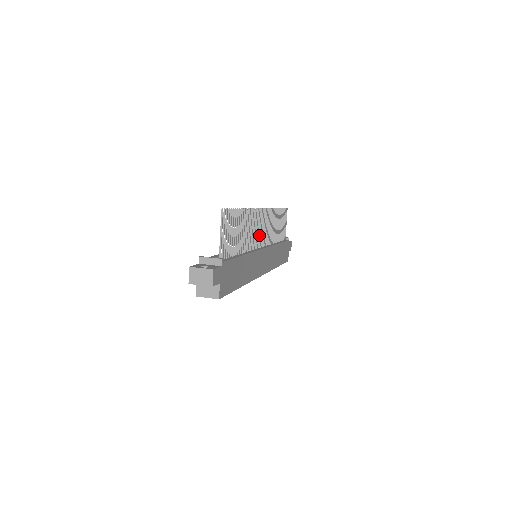
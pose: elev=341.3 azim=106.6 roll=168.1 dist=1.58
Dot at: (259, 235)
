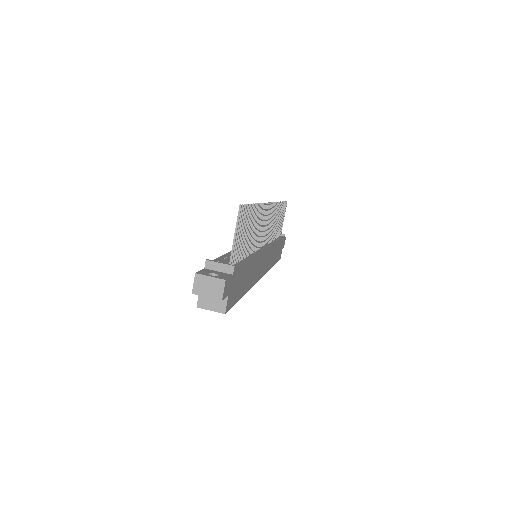
Dot at: (263, 233)
